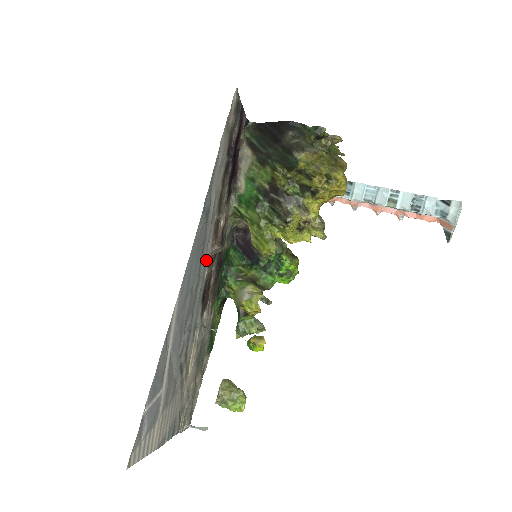
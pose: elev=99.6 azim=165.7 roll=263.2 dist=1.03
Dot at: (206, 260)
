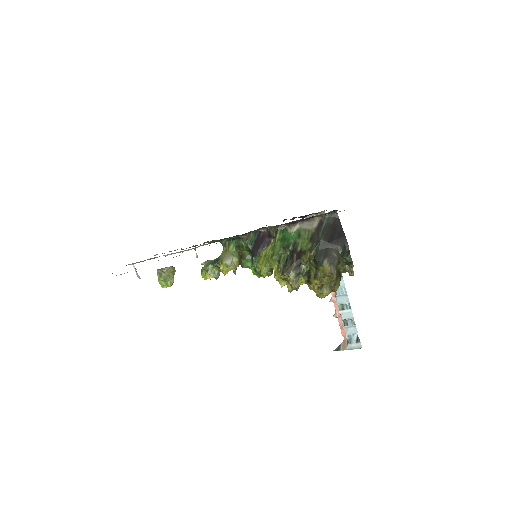
Dot at: occluded
